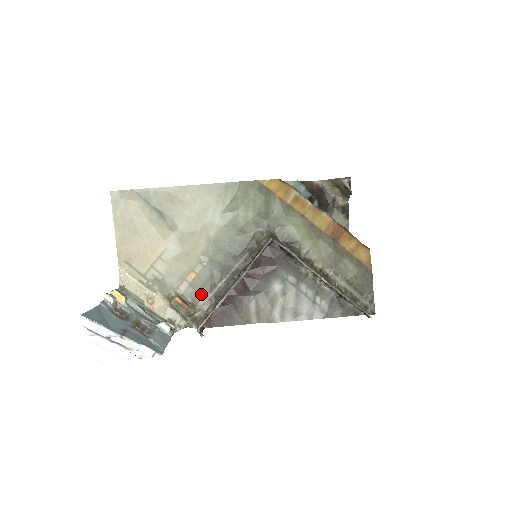
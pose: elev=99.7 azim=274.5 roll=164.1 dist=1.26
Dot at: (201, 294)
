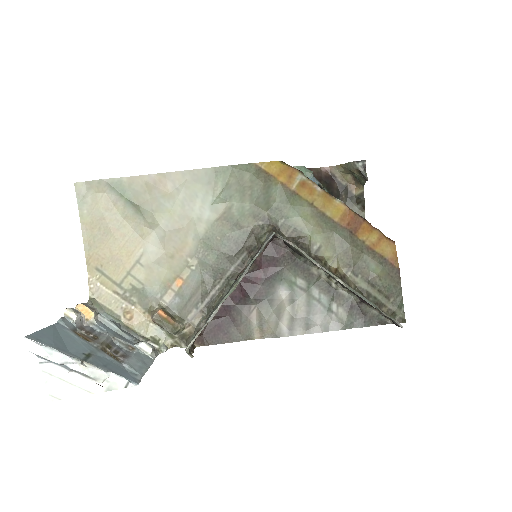
Dot at: (190, 305)
